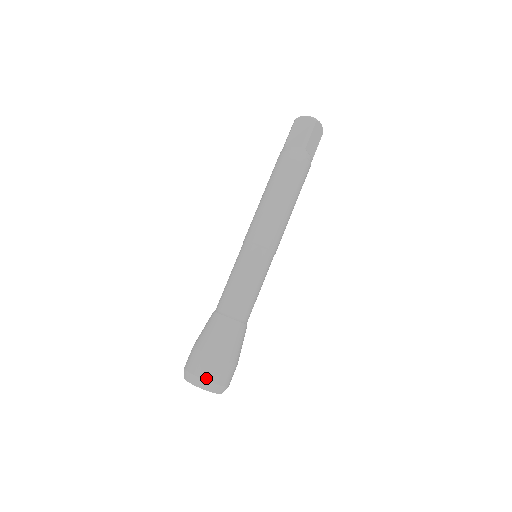
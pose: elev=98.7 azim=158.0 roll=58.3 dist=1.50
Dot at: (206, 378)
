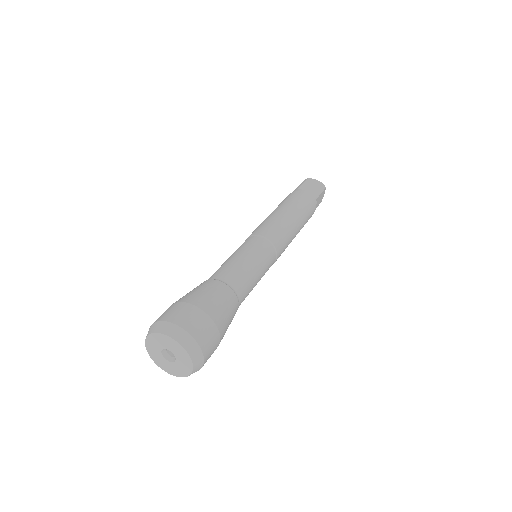
Dot at: (196, 337)
